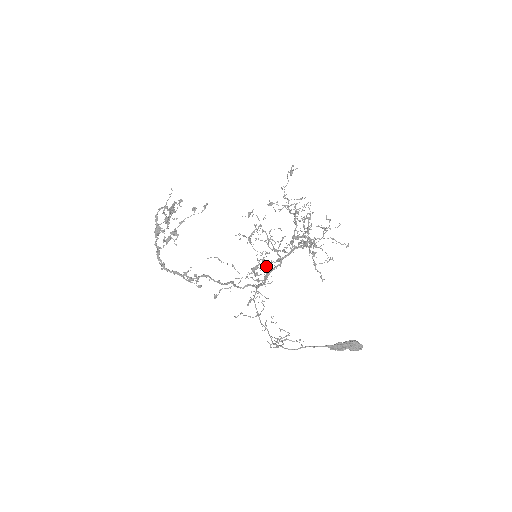
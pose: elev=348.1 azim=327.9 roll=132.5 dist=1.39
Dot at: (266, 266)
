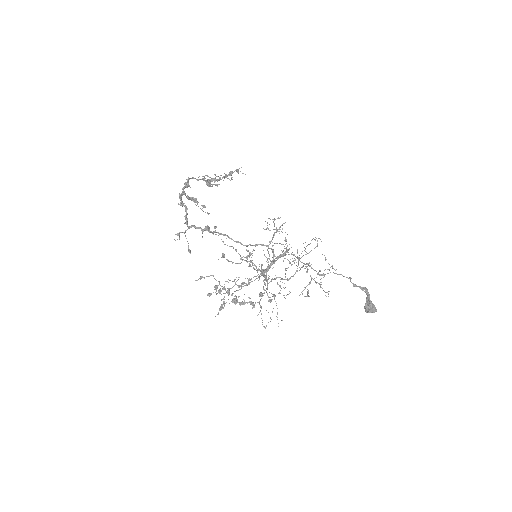
Dot at: occluded
